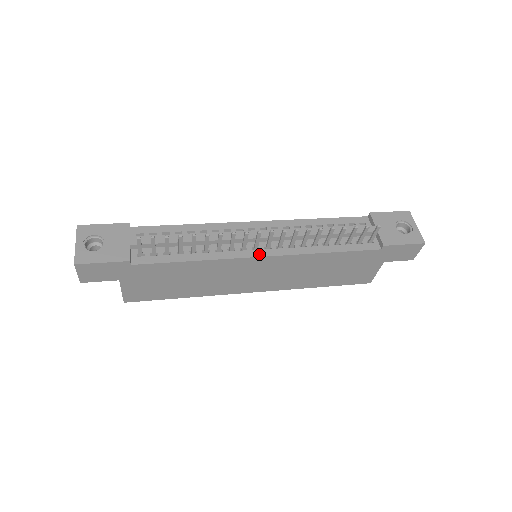
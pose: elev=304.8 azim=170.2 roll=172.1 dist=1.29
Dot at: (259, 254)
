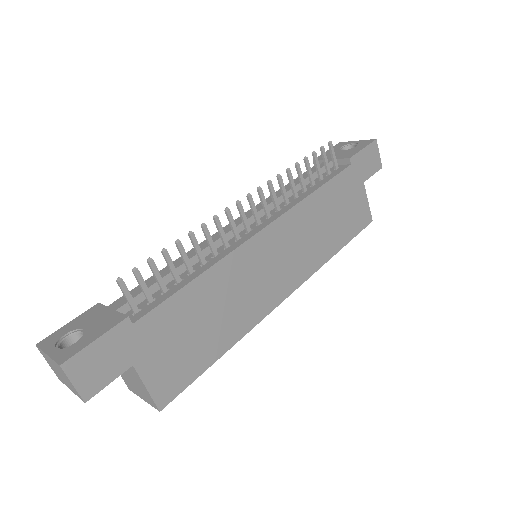
Dot at: (256, 231)
